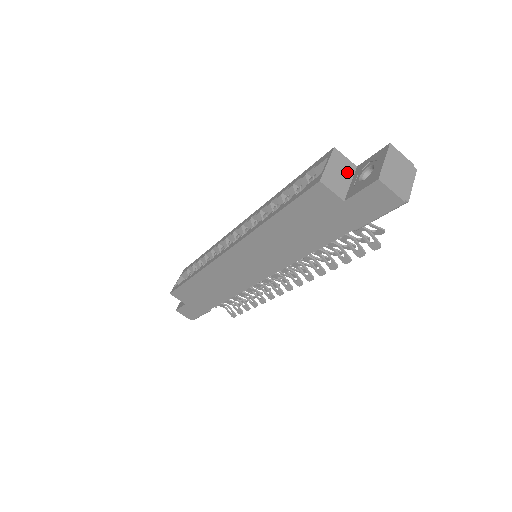
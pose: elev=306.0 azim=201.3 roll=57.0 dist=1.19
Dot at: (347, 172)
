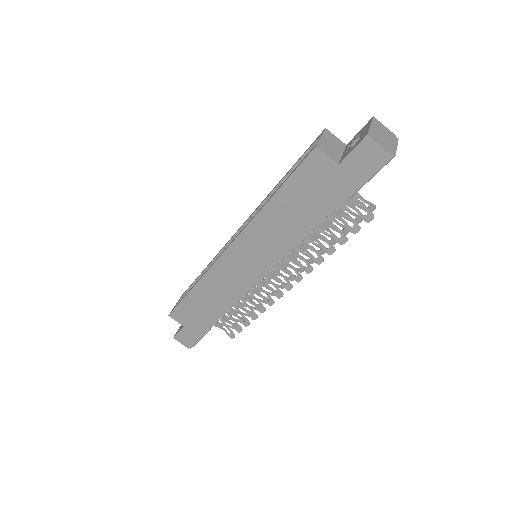
Dot at: (338, 146)
